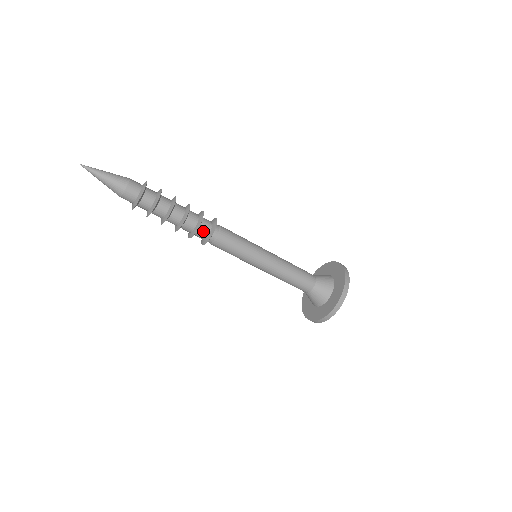
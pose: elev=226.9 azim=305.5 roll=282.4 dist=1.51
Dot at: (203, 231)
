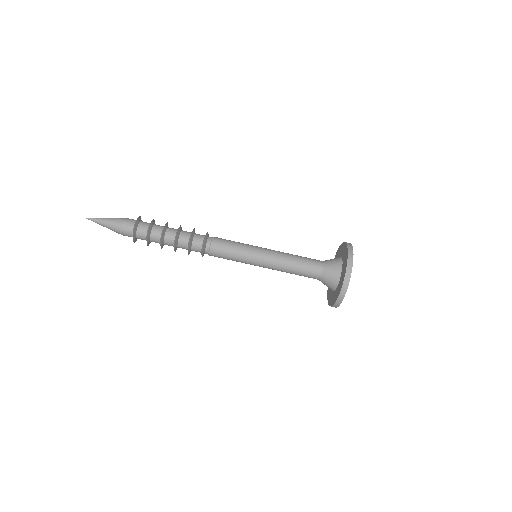
Dot at: (196, 248)
